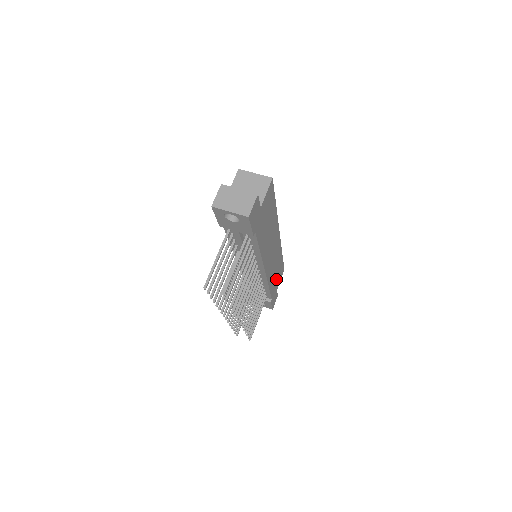
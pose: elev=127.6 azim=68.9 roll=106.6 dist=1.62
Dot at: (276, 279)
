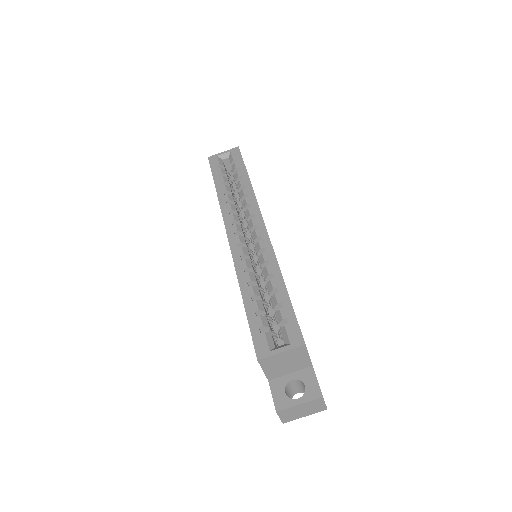
Dot at: occluded
